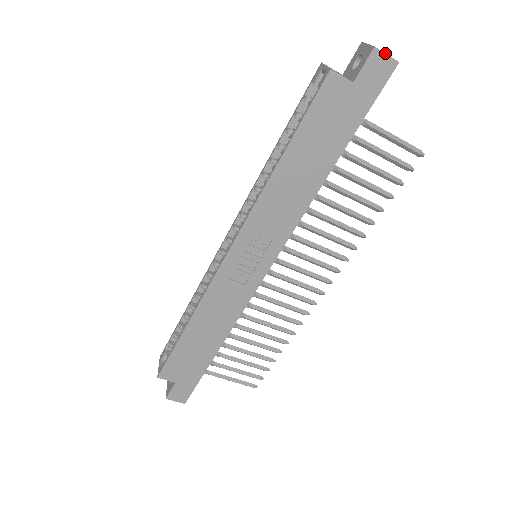
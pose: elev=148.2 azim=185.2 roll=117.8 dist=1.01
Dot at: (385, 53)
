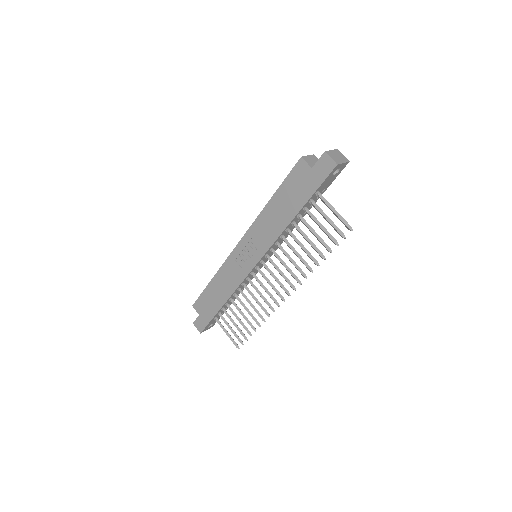
Dot at: (330, 157)
